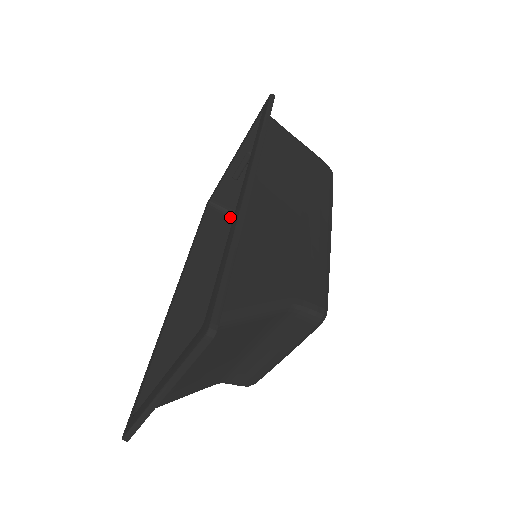
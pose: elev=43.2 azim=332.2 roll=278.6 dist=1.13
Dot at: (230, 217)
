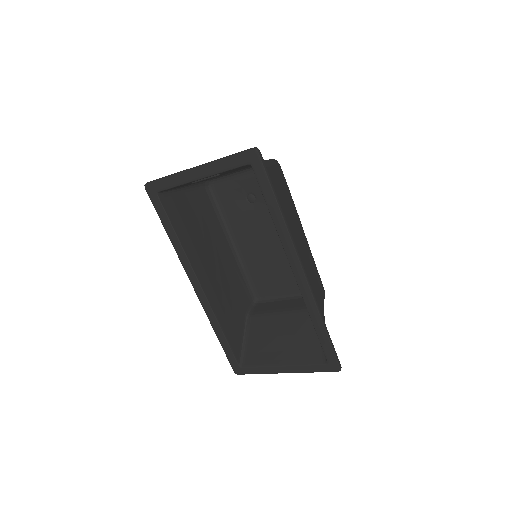
Dot at: (175, 193)
